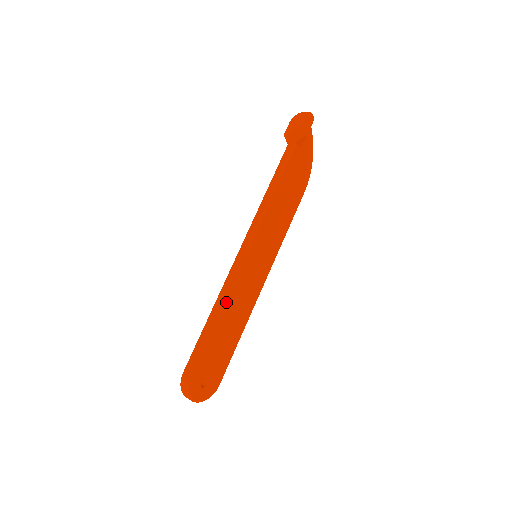
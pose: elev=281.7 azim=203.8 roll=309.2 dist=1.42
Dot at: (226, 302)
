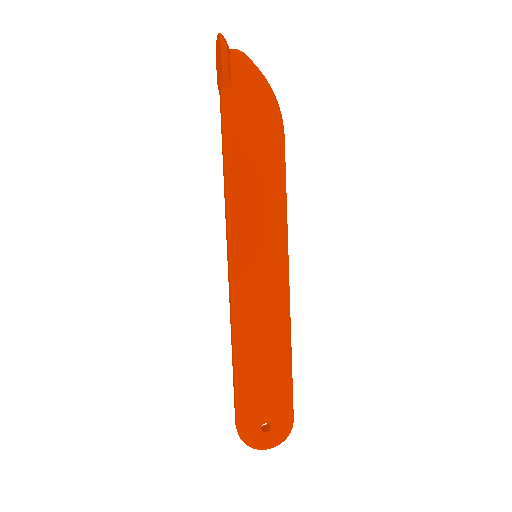
Dot at: (238, 332)
